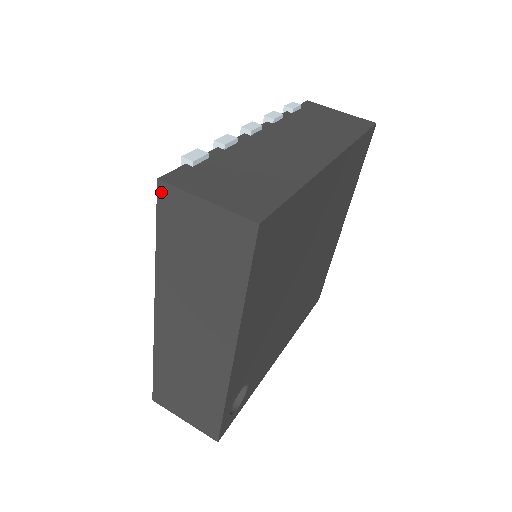
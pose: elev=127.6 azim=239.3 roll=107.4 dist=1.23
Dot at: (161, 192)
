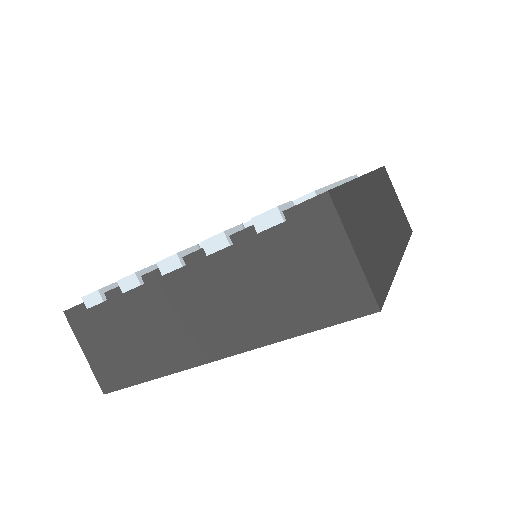
Dot at: occluded
